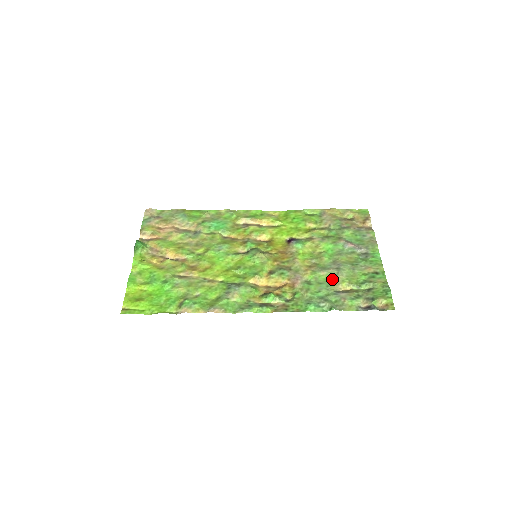
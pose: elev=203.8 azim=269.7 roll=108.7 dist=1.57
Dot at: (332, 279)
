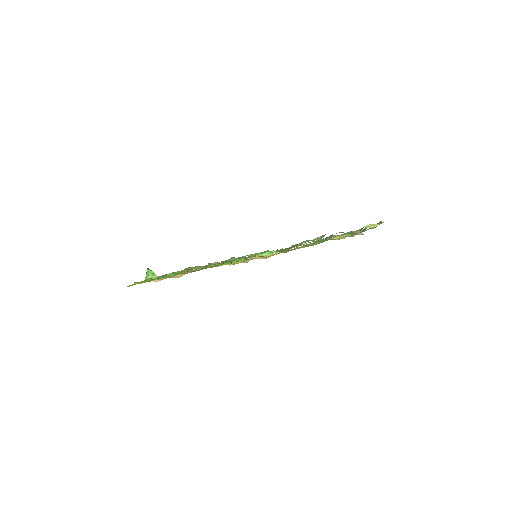
Dot at: occluded
